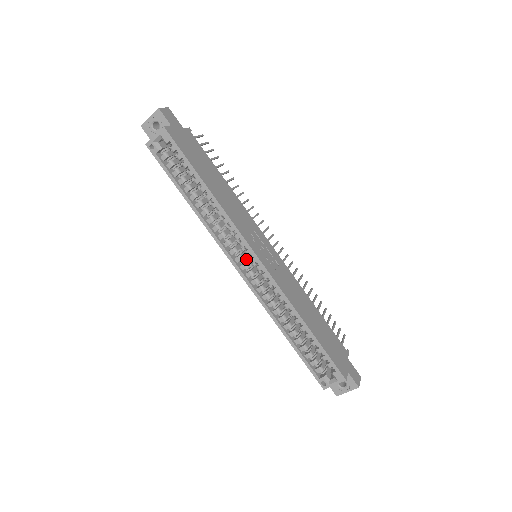
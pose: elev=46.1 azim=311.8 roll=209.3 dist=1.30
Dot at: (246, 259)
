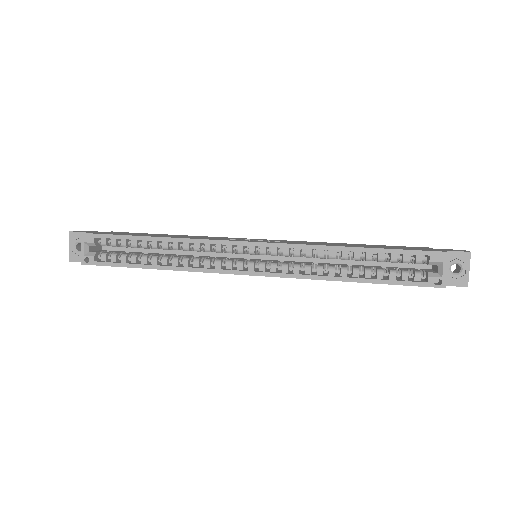
Dot at: (247, 261)
